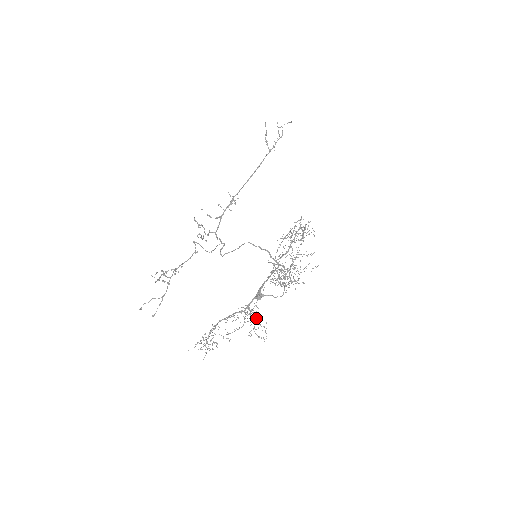
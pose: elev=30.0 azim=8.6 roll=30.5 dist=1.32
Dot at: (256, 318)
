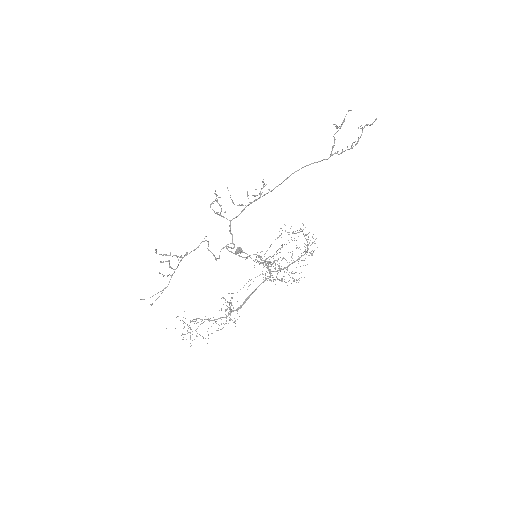
Dot at: (231, 305)
